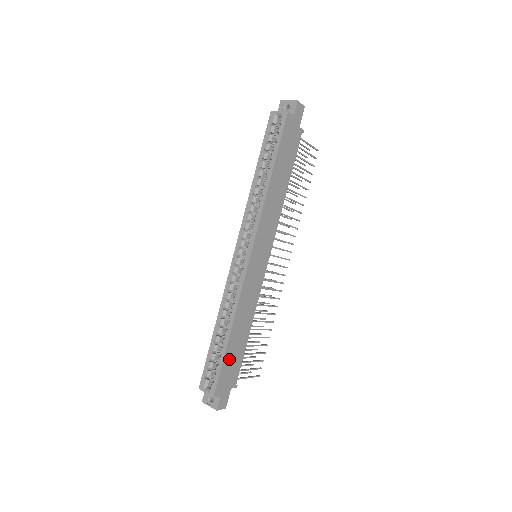
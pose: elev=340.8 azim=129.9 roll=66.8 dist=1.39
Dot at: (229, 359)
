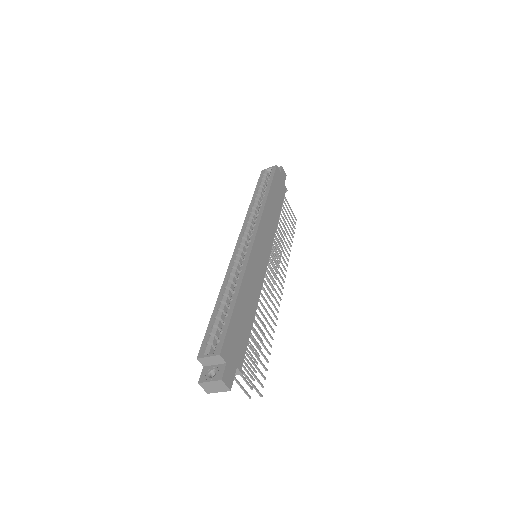
Dot at: (236, 324)
